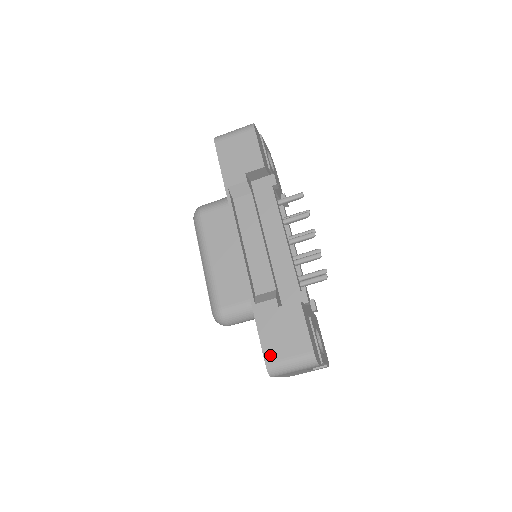
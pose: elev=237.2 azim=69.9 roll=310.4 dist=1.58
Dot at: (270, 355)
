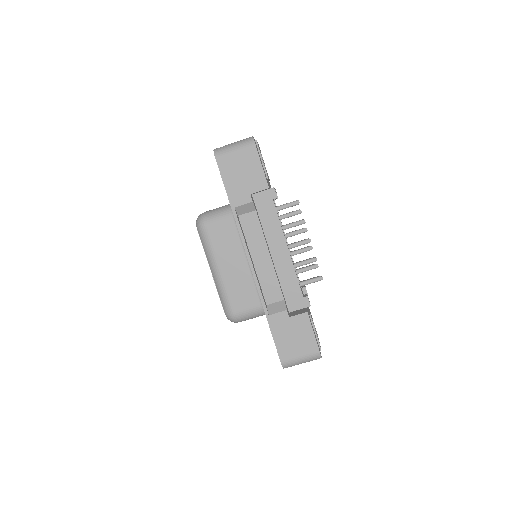
Dot at: (284, 355)
